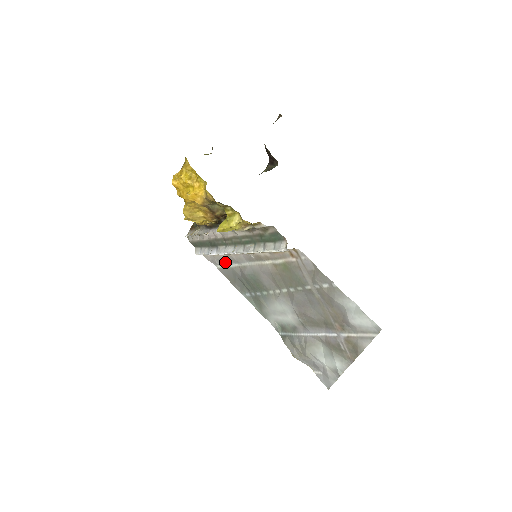
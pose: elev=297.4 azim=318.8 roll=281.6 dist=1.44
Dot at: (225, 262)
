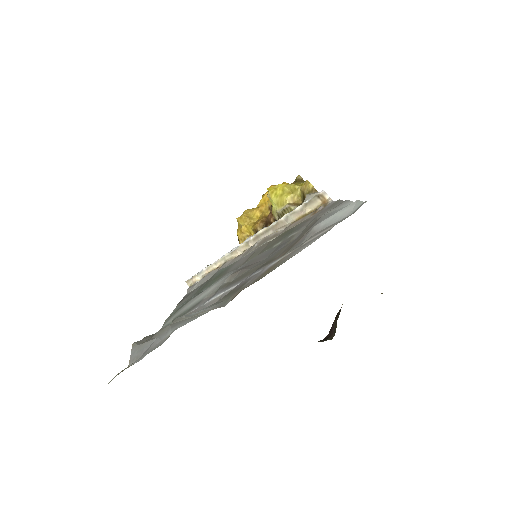
Dot at: occluded
